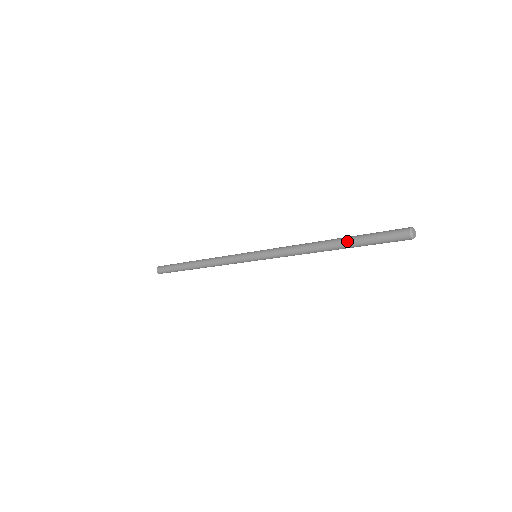
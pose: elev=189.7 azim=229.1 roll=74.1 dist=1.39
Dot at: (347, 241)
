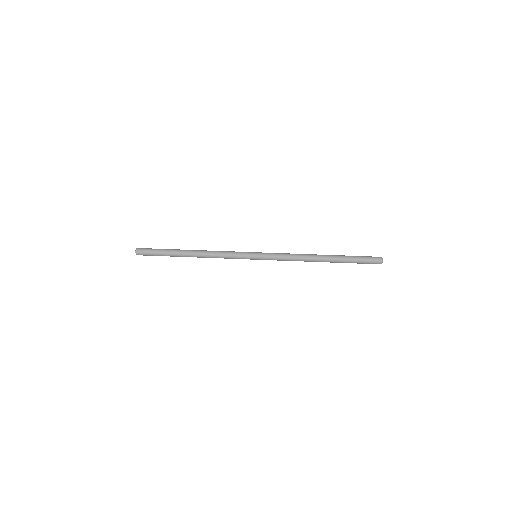
Dot at: occluded
